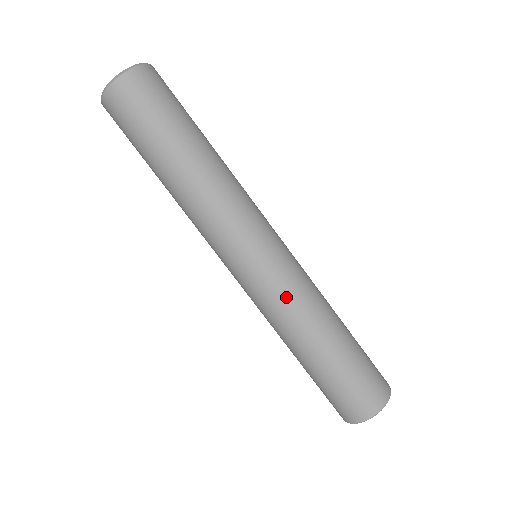
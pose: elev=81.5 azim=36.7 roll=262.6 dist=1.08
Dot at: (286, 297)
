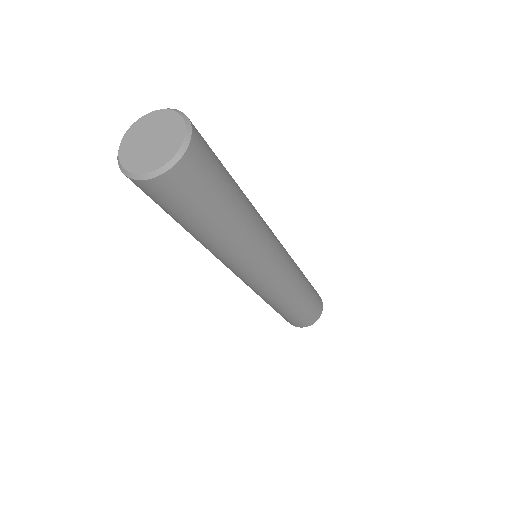
Dot at: (259, 294)
